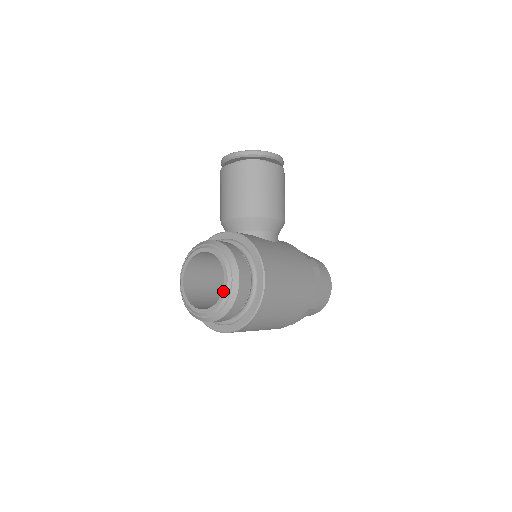
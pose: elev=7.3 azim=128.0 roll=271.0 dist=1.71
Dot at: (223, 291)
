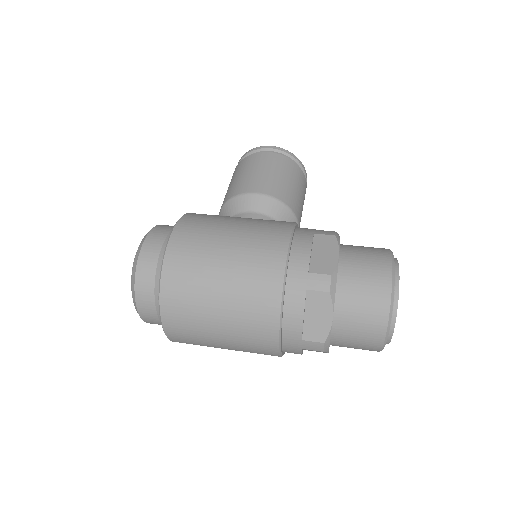
Dot at: occluded
